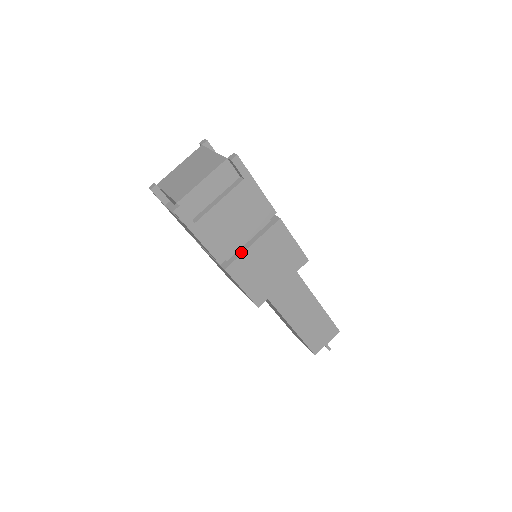
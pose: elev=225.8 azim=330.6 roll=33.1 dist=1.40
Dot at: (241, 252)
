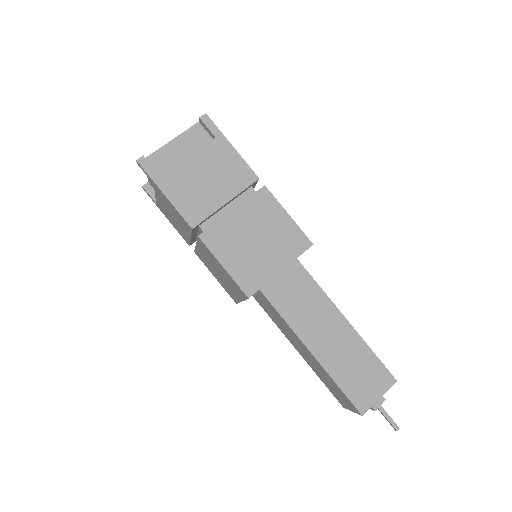
Dot at: (219, 220)
